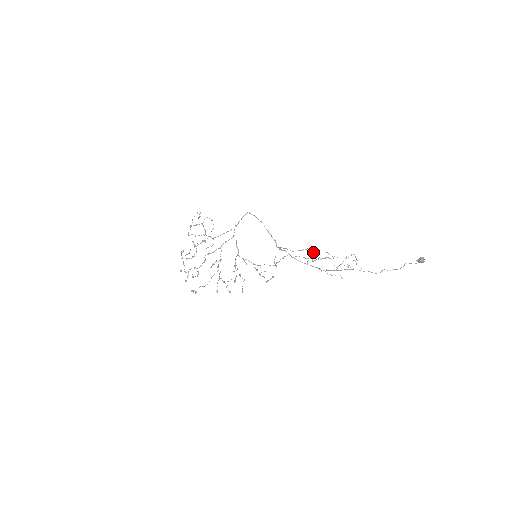
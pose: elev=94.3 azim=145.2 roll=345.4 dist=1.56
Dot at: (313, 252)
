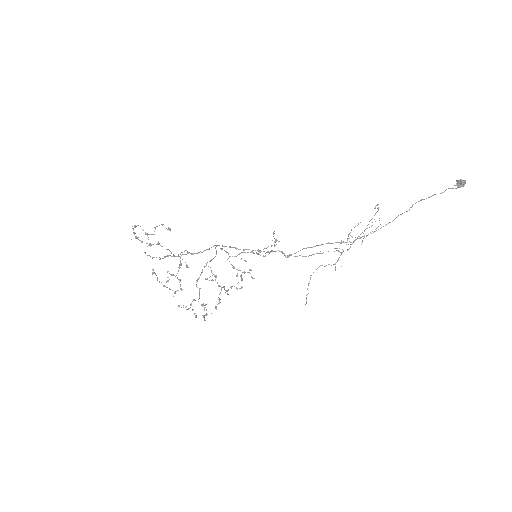
Dot at: occluded
